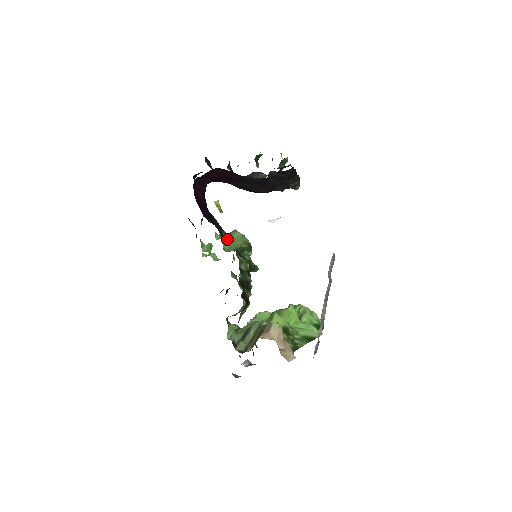
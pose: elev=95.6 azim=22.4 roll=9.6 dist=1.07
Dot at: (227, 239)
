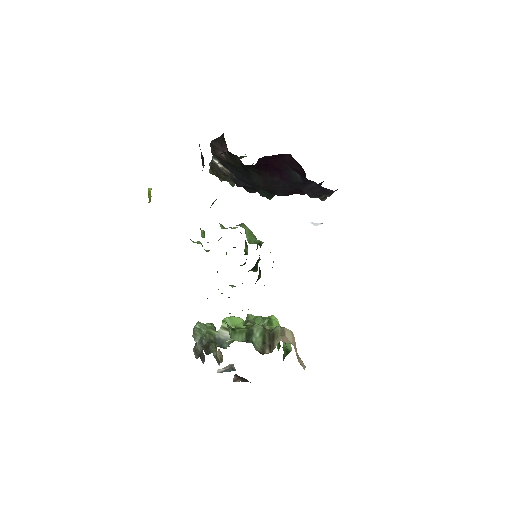
Dot at: (245, 230)
